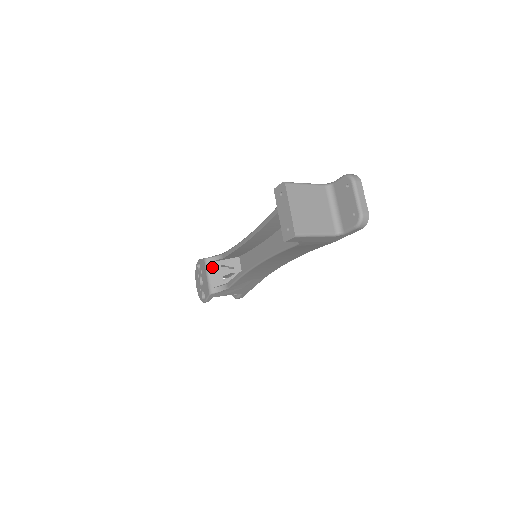
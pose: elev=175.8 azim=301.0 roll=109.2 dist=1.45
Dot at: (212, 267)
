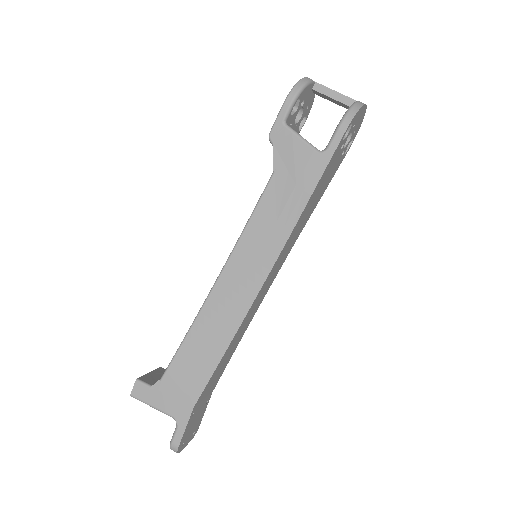
Dot at: occluded
